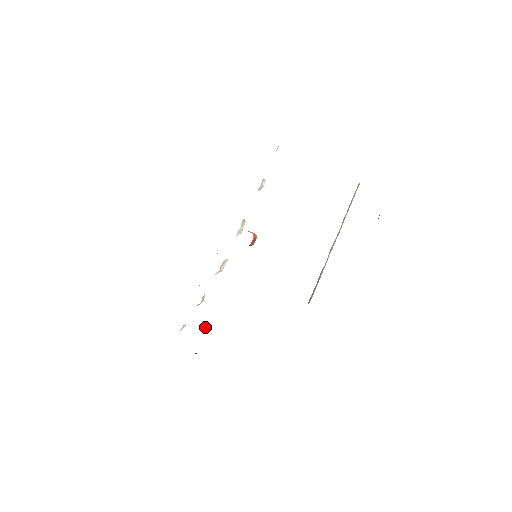
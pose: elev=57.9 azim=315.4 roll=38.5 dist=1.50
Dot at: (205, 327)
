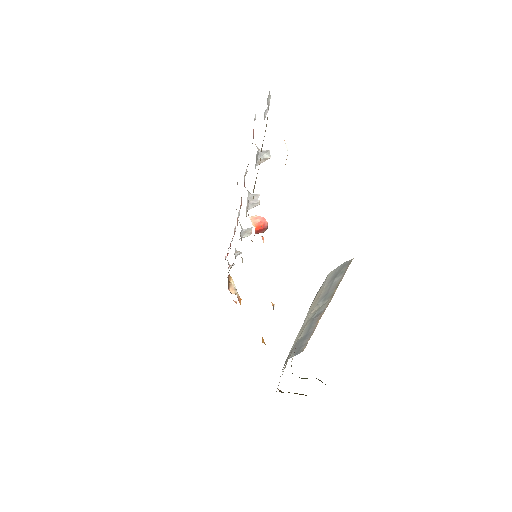
Dot at: (232, 289)
